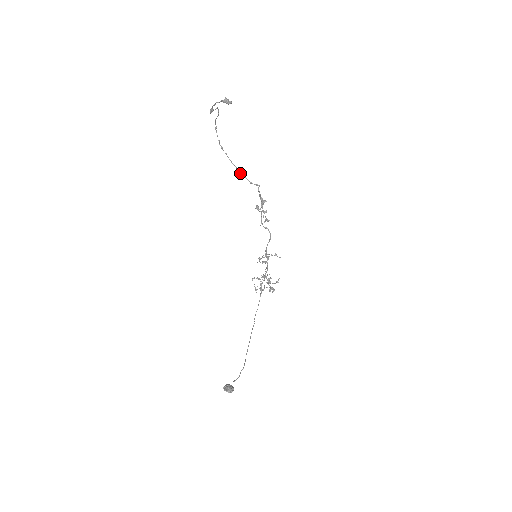
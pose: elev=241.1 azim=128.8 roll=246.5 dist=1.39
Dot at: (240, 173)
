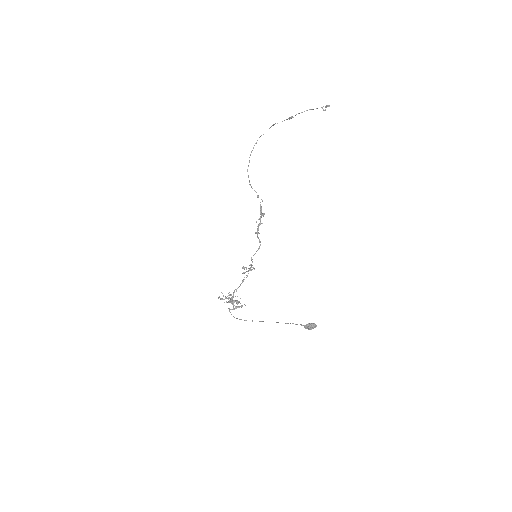
Dot at: (251, 187)
